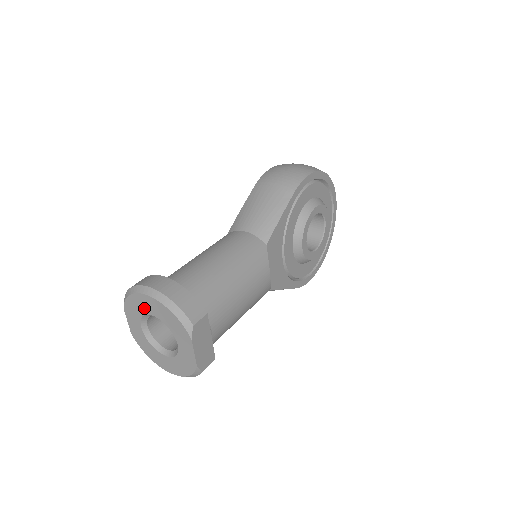
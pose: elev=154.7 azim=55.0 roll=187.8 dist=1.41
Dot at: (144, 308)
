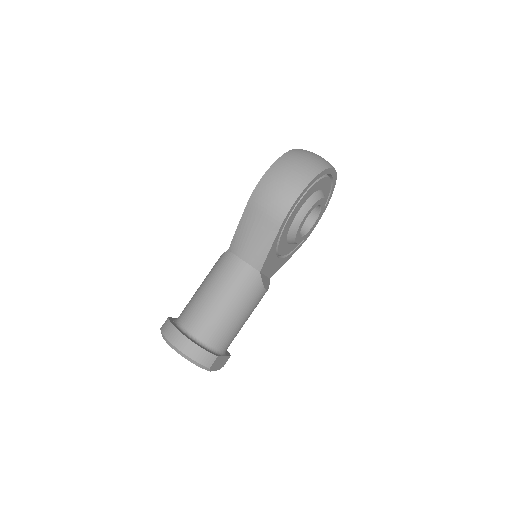
Dot at: occluded
